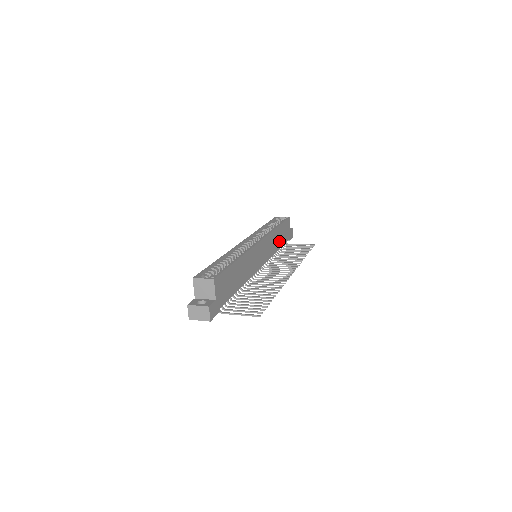
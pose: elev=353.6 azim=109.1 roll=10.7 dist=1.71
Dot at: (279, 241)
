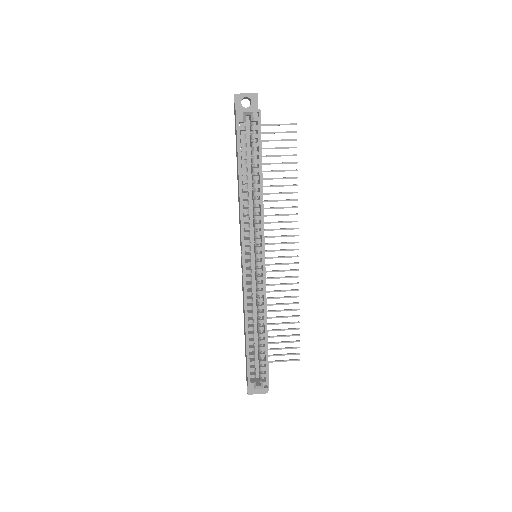
Dot at: occluded
